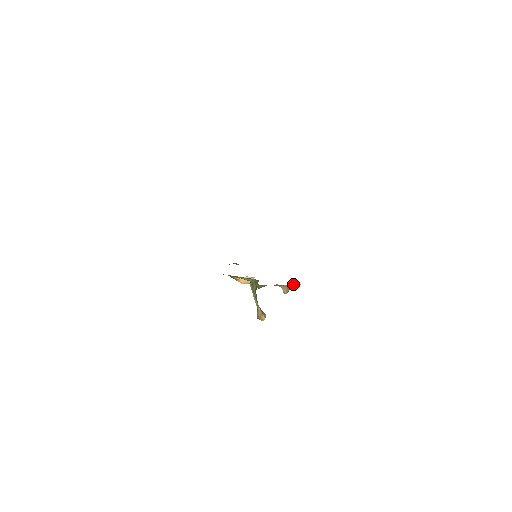
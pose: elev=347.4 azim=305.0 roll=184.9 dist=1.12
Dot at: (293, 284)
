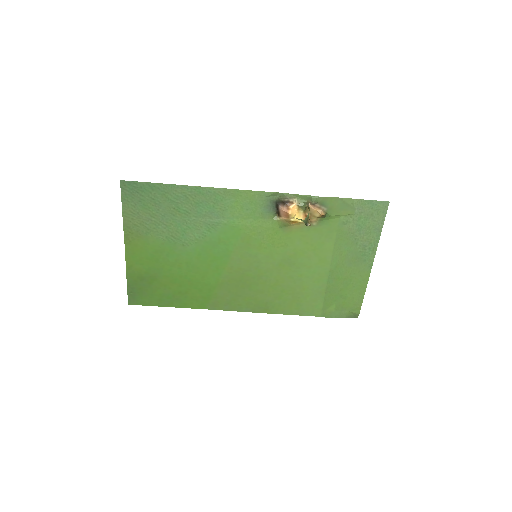
Dot at: (327, 212)
